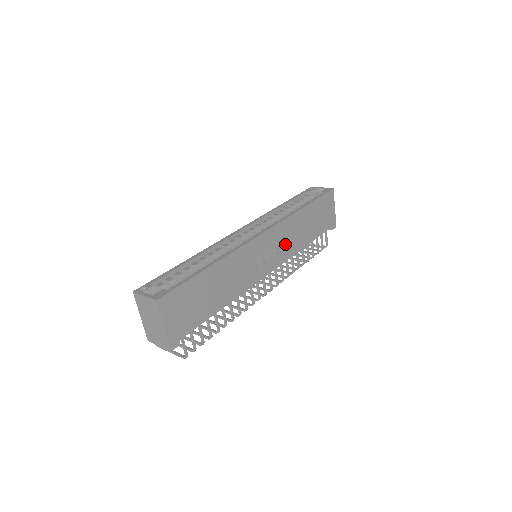
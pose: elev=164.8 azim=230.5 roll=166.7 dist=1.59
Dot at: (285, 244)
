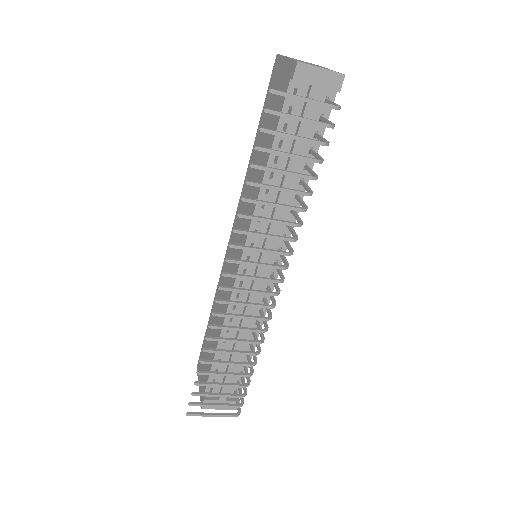
Dot at: occluded
